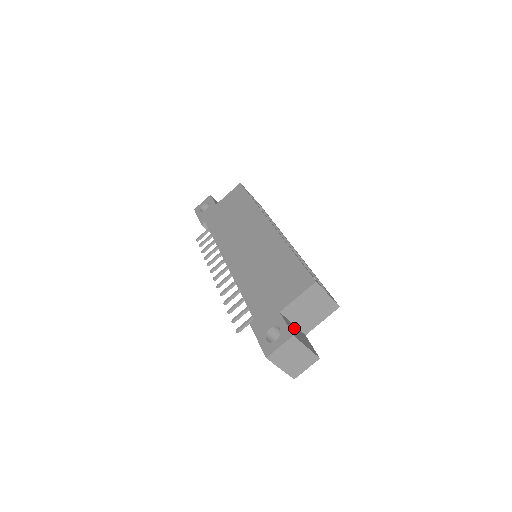
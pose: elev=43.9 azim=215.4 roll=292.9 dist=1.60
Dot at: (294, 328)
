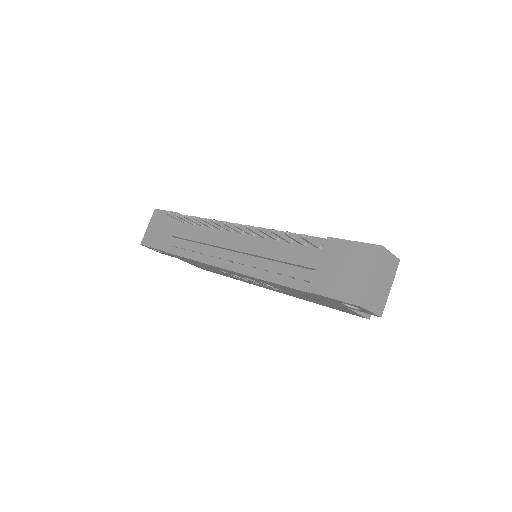
Dot at: occluded
